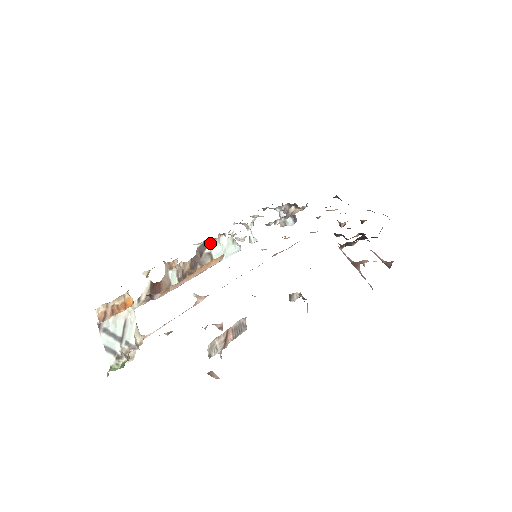
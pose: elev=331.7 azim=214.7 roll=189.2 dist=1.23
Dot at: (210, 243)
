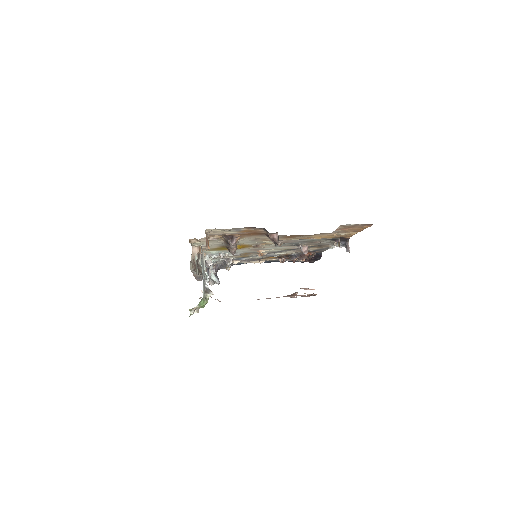
Dot at: (200, 257)
